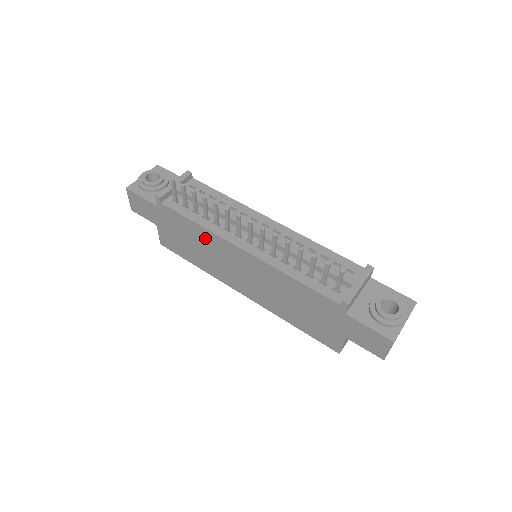
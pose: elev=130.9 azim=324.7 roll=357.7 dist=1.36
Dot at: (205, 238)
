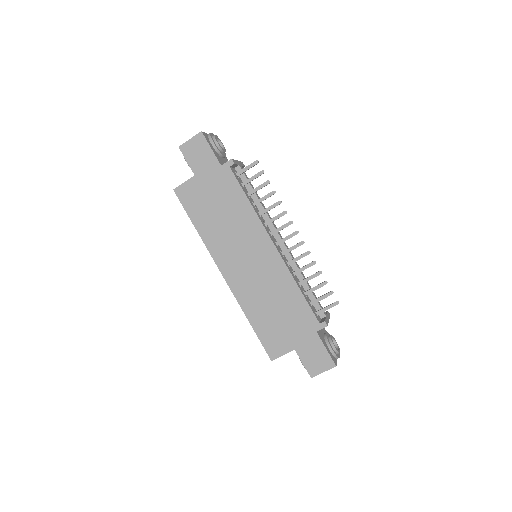
Dot at: (244, 216)
